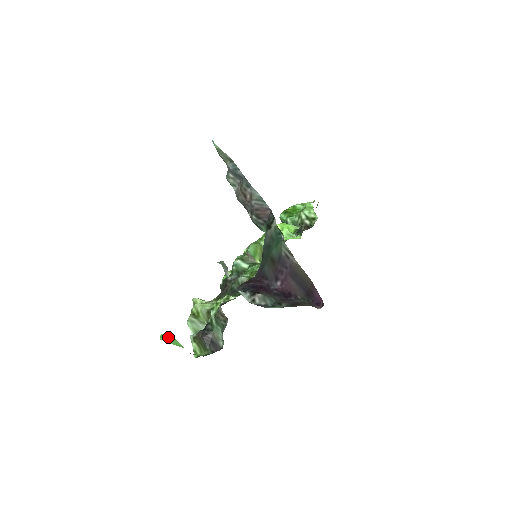
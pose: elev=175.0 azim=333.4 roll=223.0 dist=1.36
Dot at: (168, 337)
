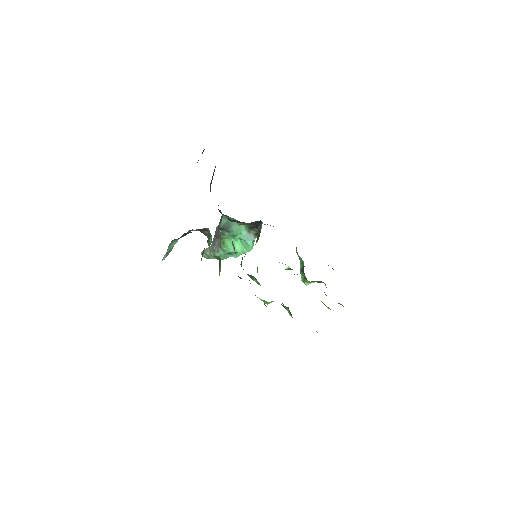
Dot at: occluded
